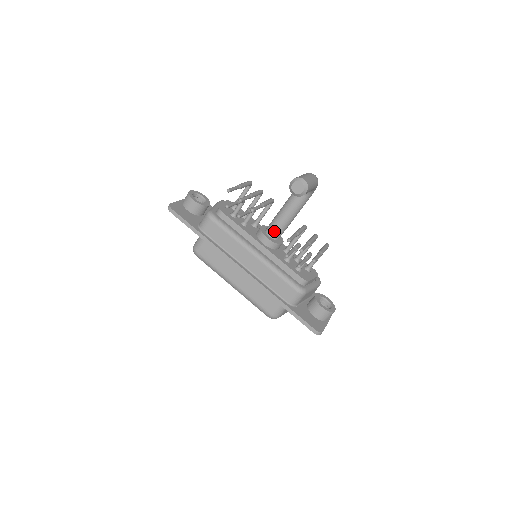
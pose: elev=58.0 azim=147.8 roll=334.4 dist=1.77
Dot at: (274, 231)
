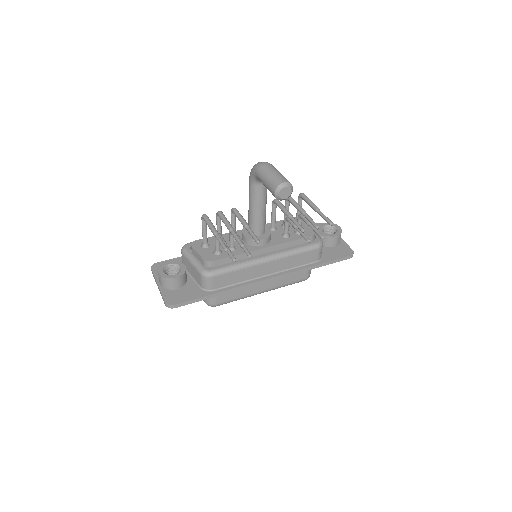
Dot at: (261, 229)
